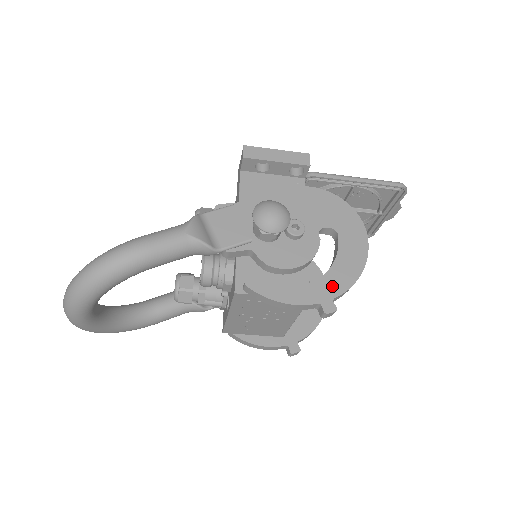
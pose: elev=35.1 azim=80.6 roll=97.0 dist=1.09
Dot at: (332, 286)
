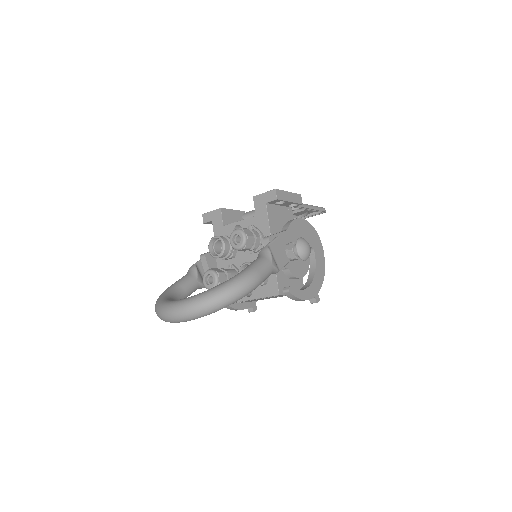
Dot at: (317, 286)
